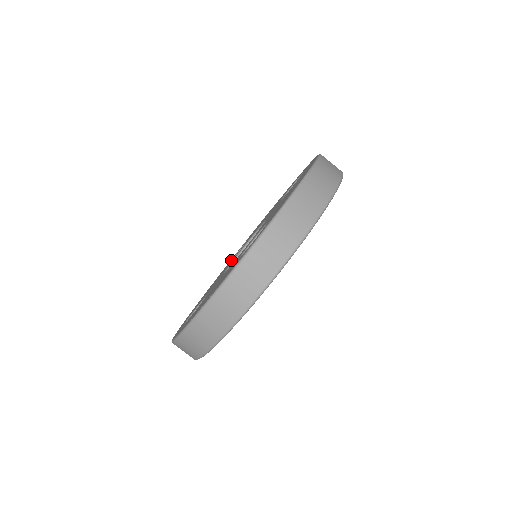
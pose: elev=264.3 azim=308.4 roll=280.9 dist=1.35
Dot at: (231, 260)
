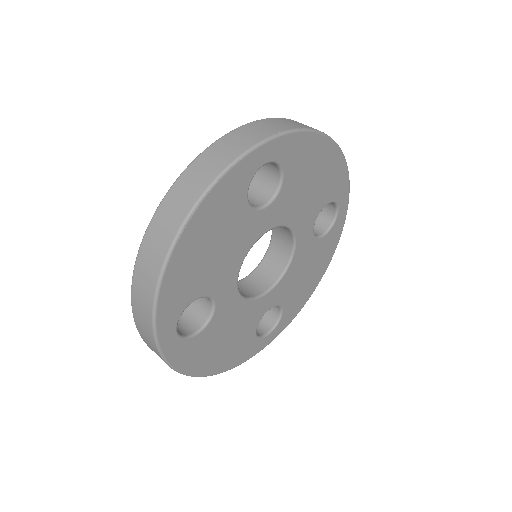
Dot at: occluded
